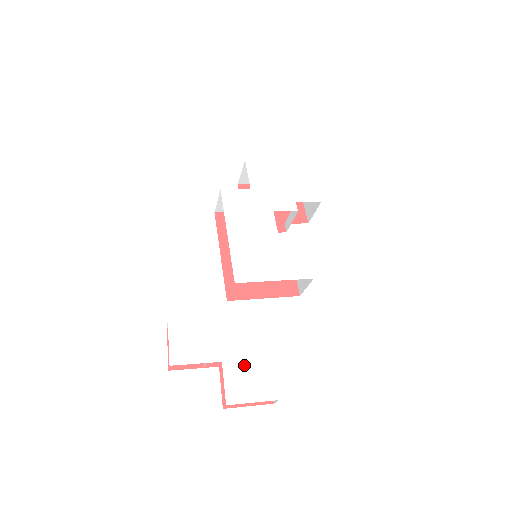
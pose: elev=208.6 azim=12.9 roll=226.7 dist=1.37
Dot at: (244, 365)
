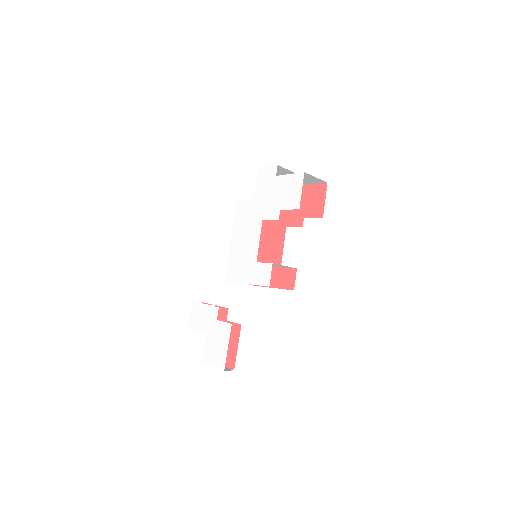
Dot at: (215, 341)
